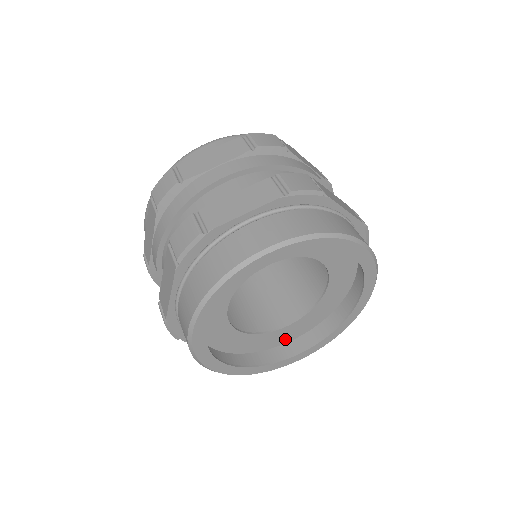
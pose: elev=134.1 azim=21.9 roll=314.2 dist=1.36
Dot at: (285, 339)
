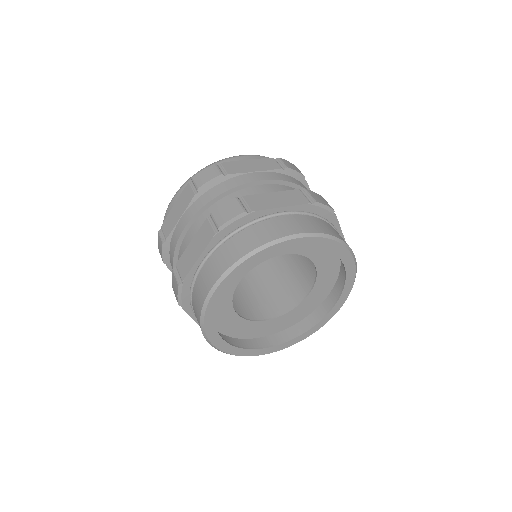
Dot at: (314, 305)
